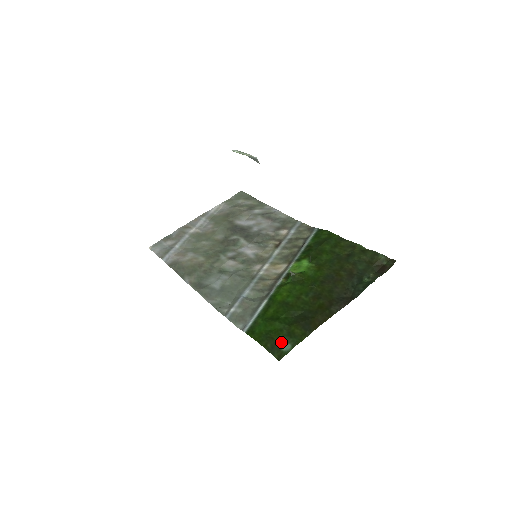
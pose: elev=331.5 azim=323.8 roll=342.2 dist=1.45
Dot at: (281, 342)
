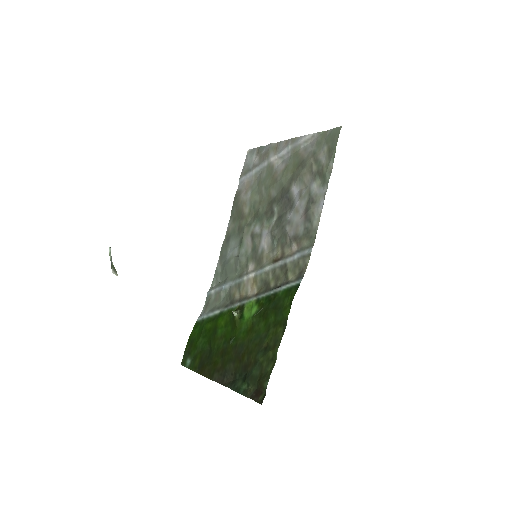
Dot at: (190, 355)
